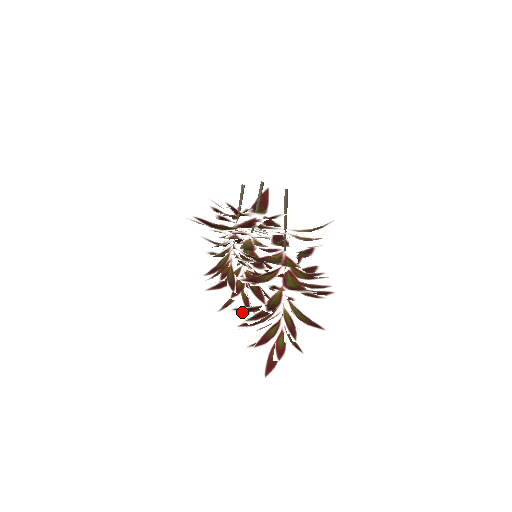
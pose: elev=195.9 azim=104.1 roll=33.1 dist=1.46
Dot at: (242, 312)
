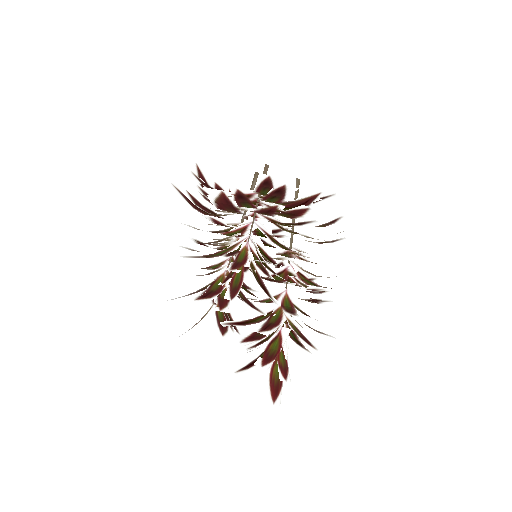
Dot at: (240, 325)
